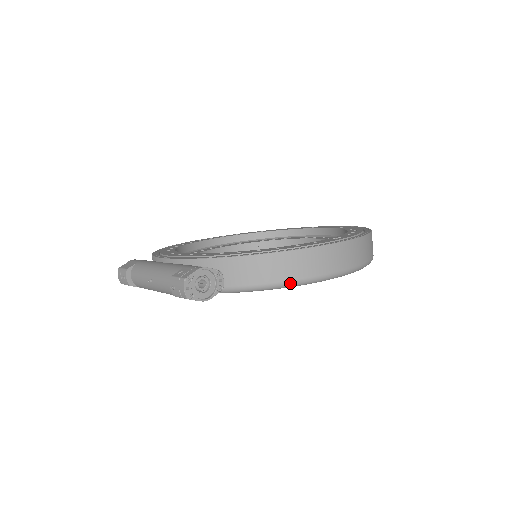
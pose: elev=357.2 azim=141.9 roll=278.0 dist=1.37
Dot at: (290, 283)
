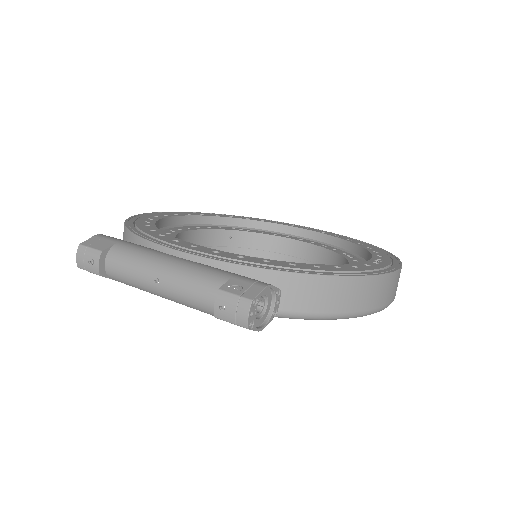
Dot at: (350, 315)
